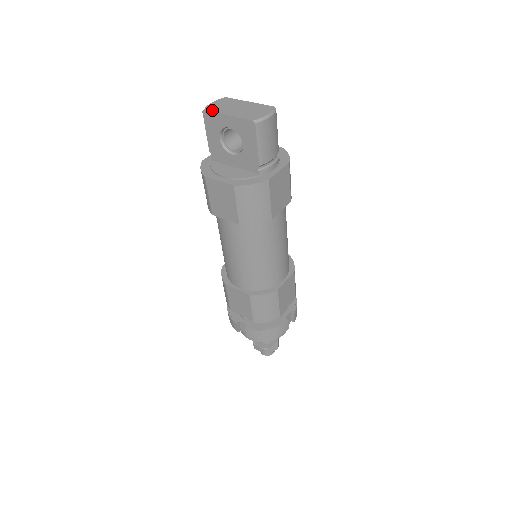
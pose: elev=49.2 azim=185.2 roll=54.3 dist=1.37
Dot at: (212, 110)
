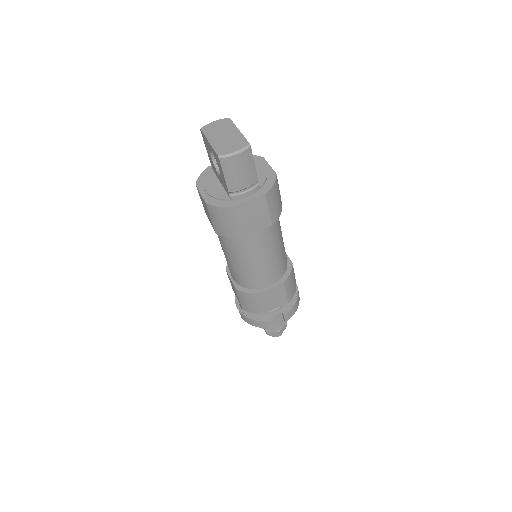
Dot at: (205, 131)
